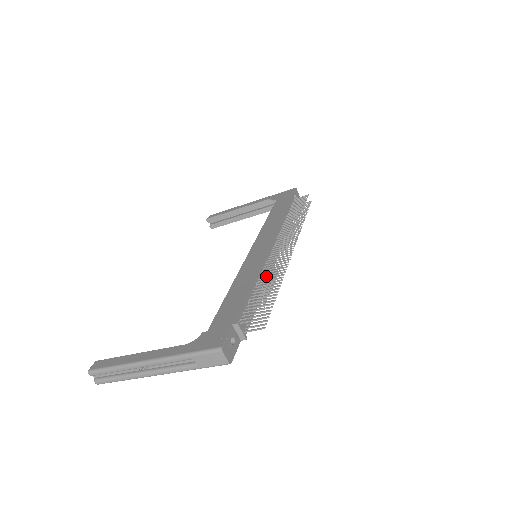
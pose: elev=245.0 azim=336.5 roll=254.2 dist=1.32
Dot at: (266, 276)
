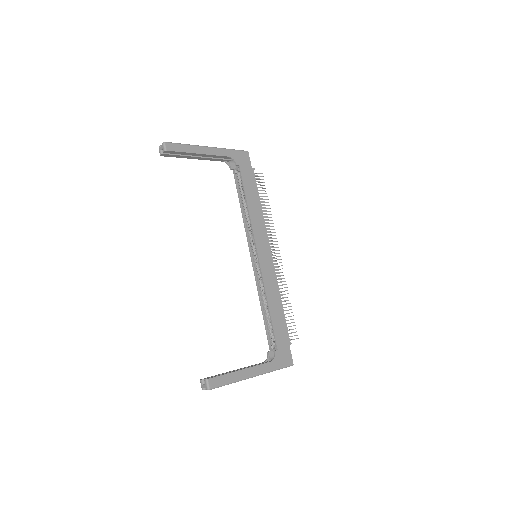
Dot at: (283, 294)
